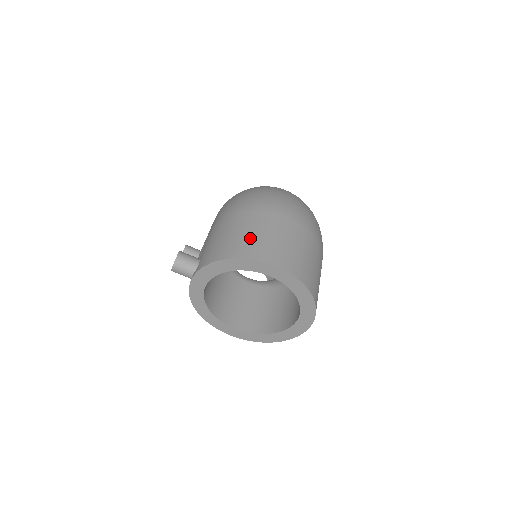
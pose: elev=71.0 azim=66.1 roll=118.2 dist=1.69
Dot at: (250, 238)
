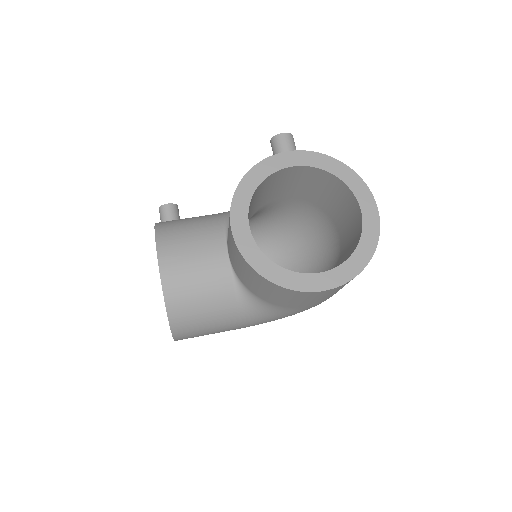
Dot at: occluded
